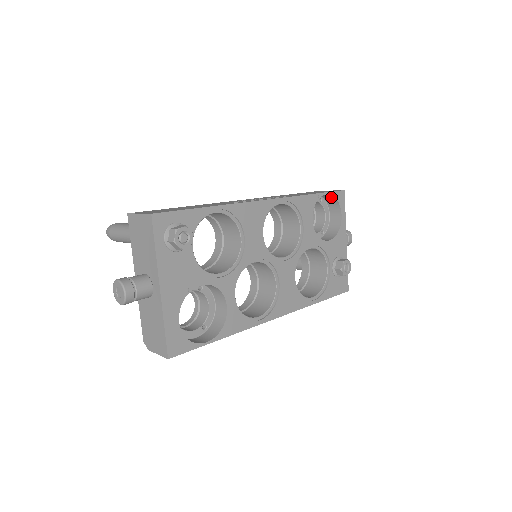
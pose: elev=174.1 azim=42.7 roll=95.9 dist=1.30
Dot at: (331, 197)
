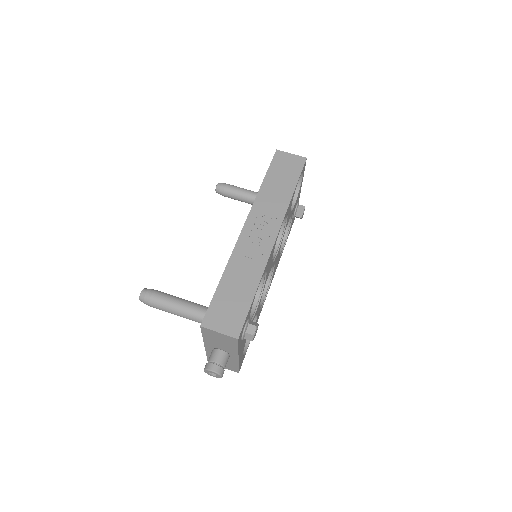
Dot at: occluded
